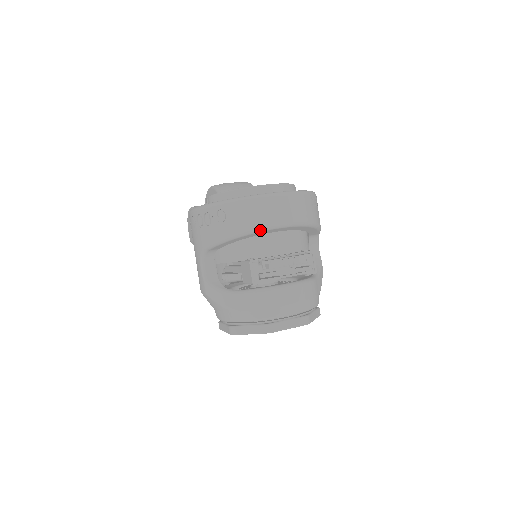
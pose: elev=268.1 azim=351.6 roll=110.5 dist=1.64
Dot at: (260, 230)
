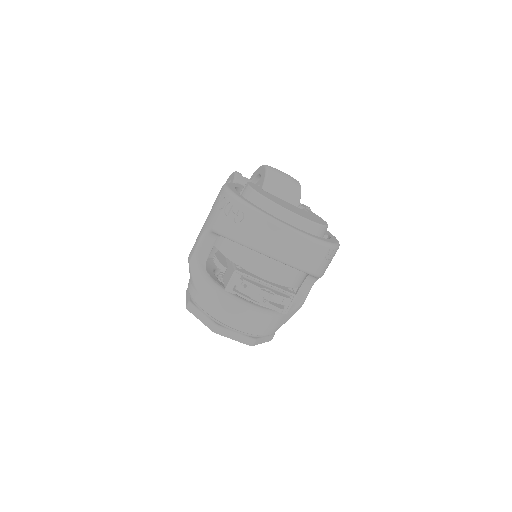
Dot at: (261, 252)
